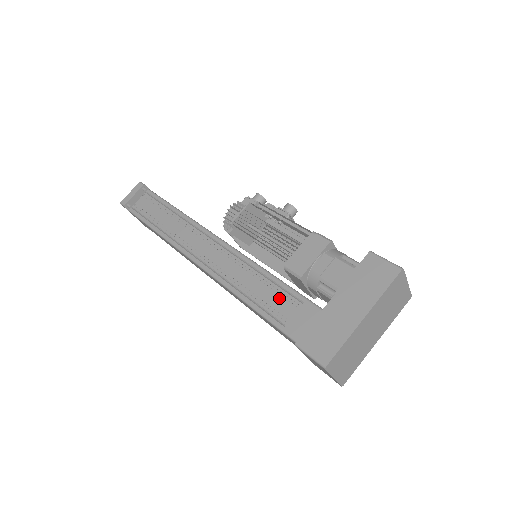
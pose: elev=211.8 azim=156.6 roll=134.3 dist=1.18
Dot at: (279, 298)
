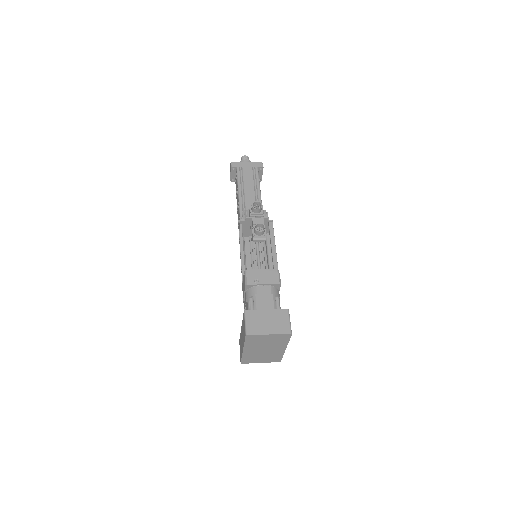
Dot at: occluded
